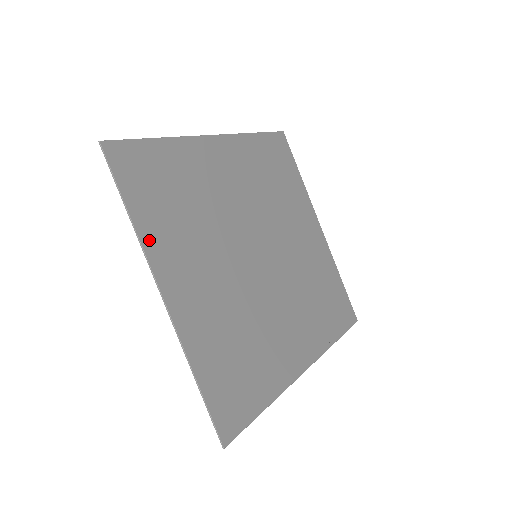
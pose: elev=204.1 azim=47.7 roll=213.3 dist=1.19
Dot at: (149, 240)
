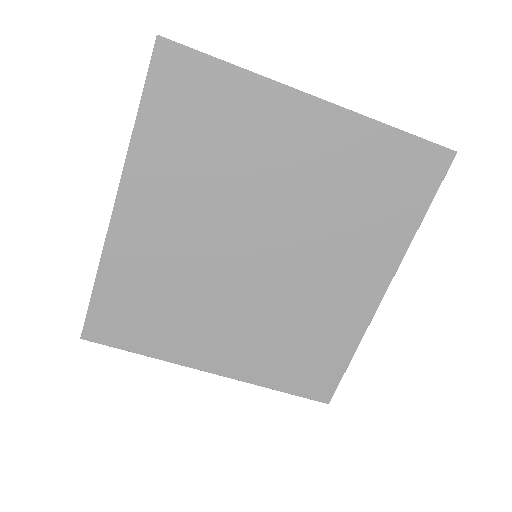
Dot at: (169, 354)
